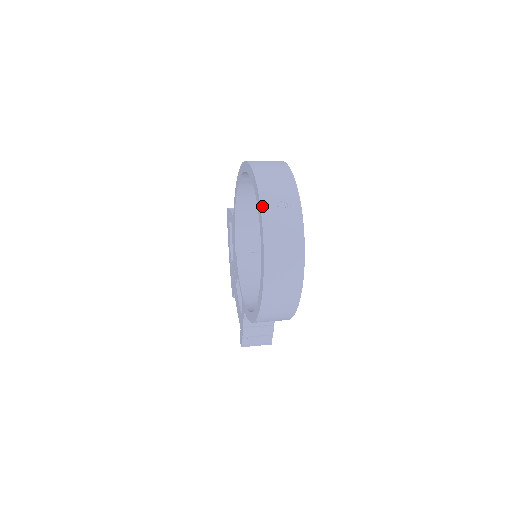
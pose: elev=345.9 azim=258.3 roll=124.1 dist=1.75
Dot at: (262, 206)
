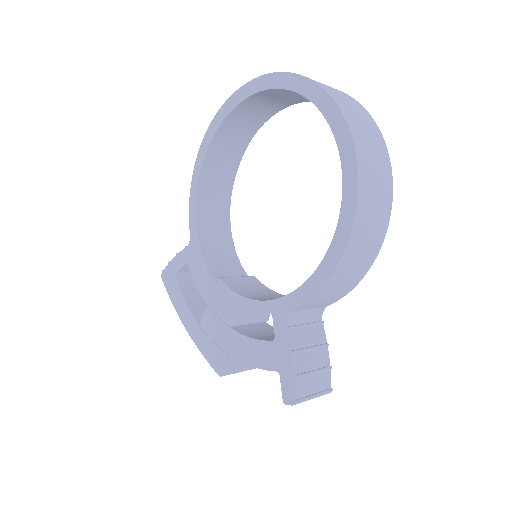
Dot at: (297, 74)
